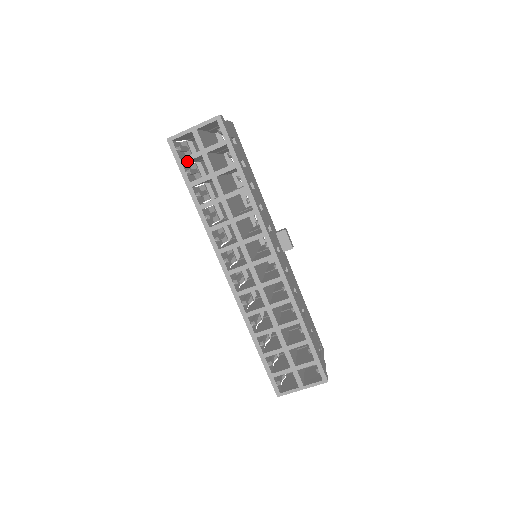
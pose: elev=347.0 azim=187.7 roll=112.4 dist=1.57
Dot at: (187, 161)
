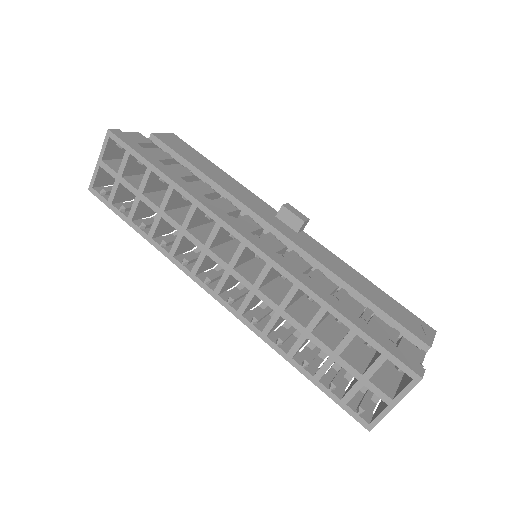
Dot at: (113, 198)
